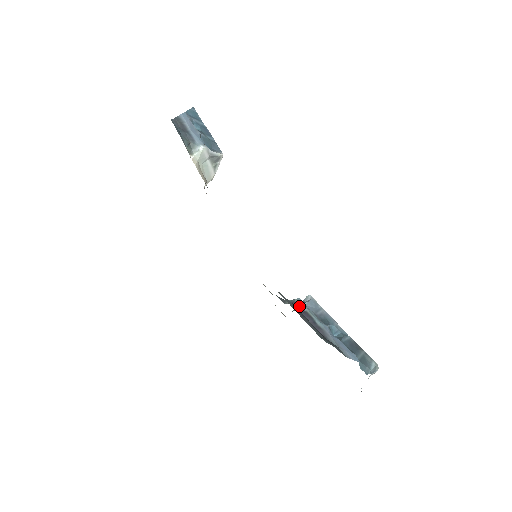
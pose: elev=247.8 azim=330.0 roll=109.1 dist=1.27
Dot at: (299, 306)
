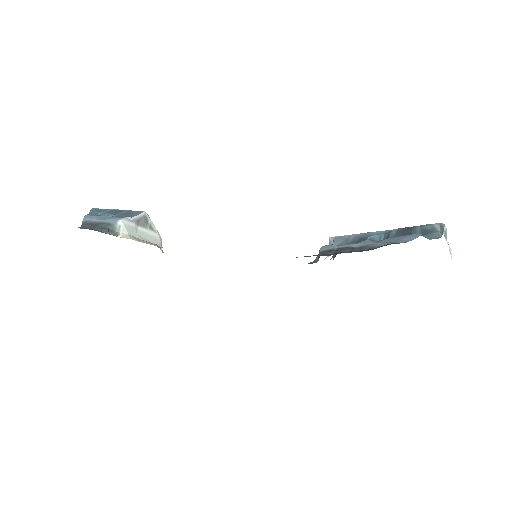
Dot at: (328, 251)
